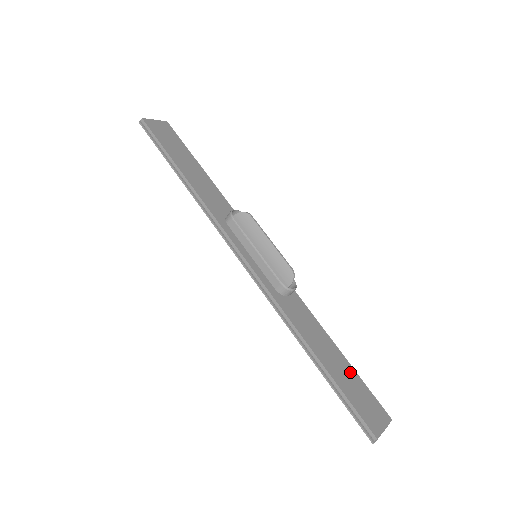
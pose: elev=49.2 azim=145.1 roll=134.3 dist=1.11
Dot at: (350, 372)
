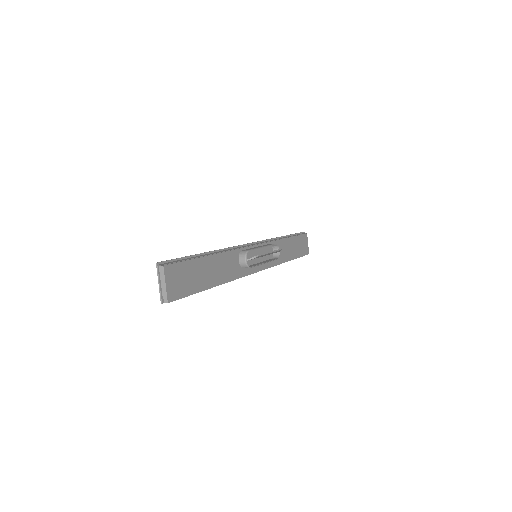
Dot at: (296, 241)
